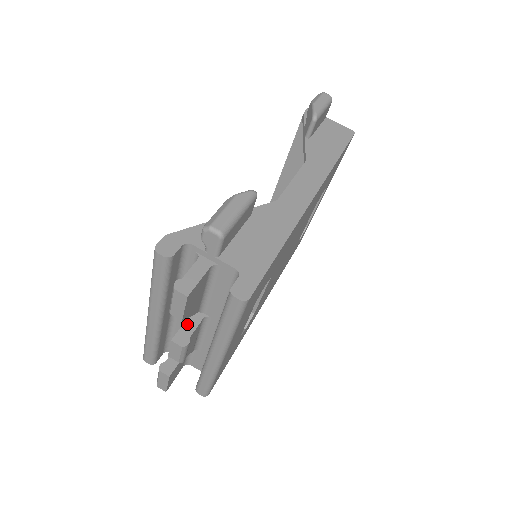
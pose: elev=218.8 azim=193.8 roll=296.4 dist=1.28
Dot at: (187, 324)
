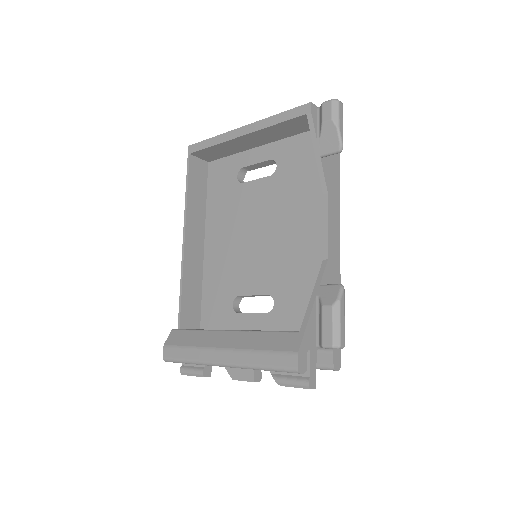
Dot at: occluded
